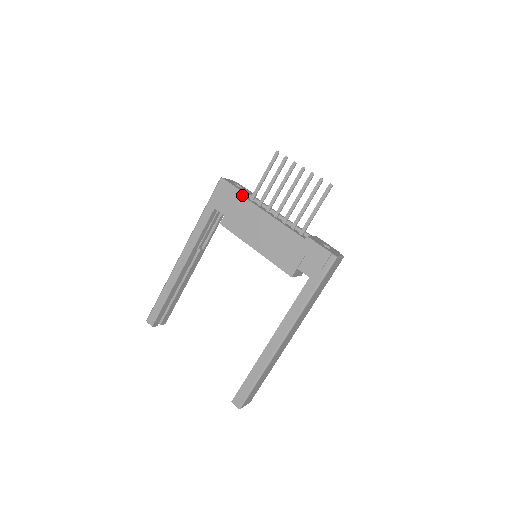
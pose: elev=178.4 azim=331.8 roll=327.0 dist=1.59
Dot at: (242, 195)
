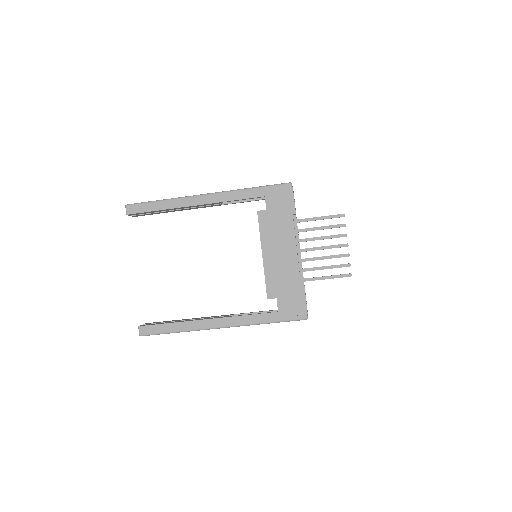
Dot at: (293, 213)
